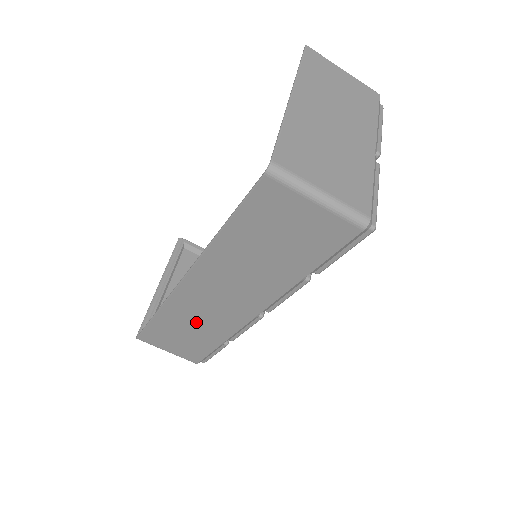
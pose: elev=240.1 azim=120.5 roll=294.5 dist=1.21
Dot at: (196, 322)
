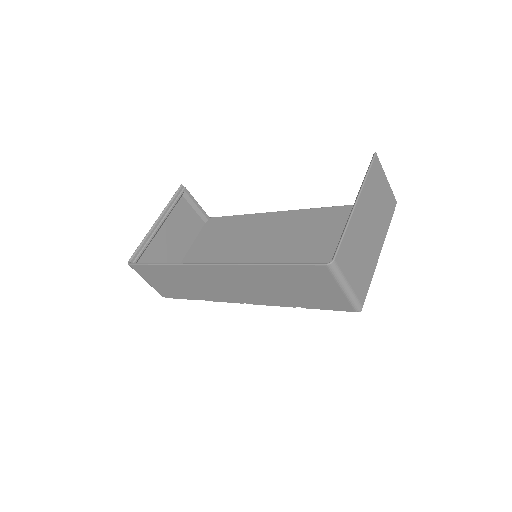
Dot at: (192, 283)
